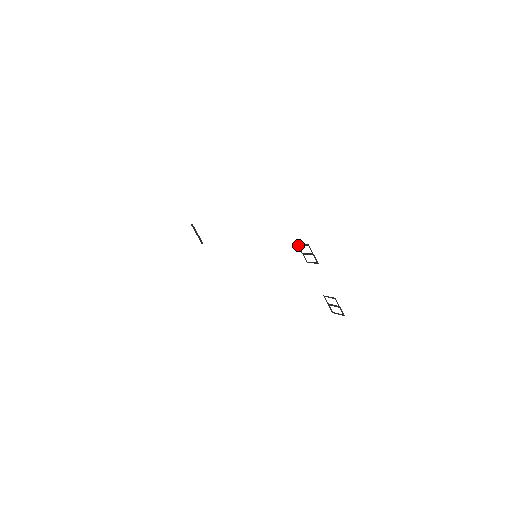
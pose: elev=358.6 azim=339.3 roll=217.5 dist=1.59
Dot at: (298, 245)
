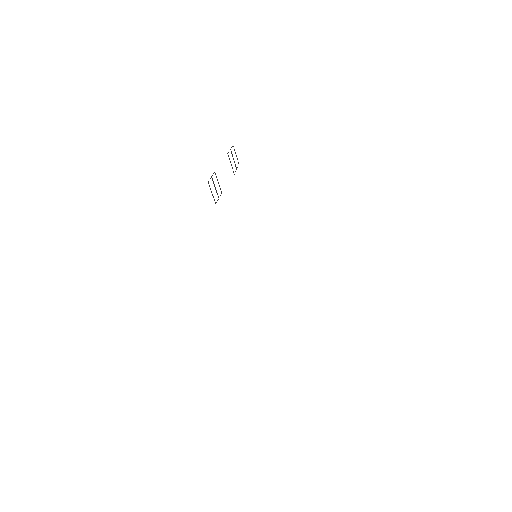
Dot at: occluded
